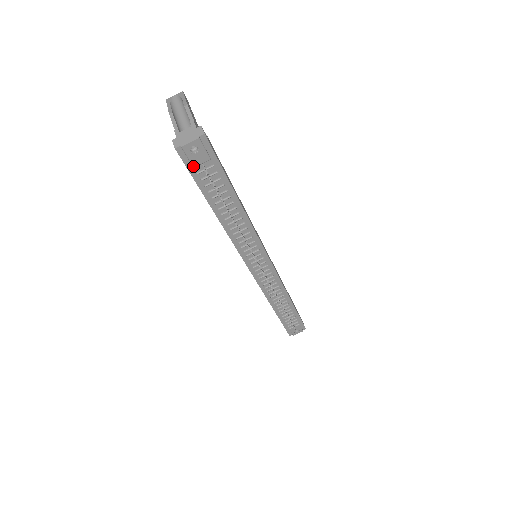
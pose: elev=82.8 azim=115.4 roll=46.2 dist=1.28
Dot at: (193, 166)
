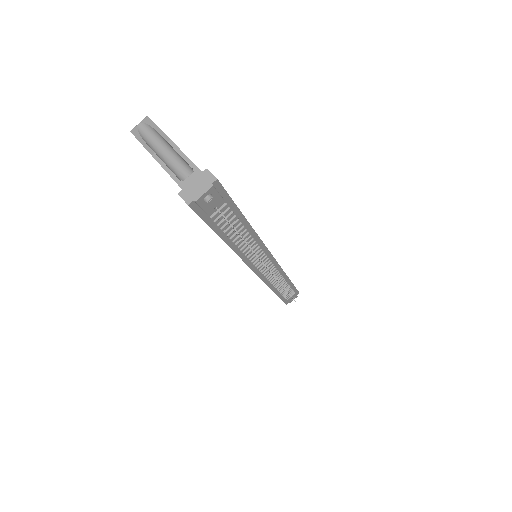
Dot at: (207, 213)
